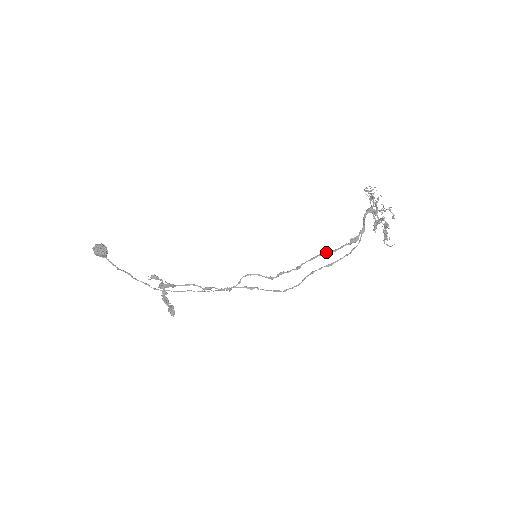
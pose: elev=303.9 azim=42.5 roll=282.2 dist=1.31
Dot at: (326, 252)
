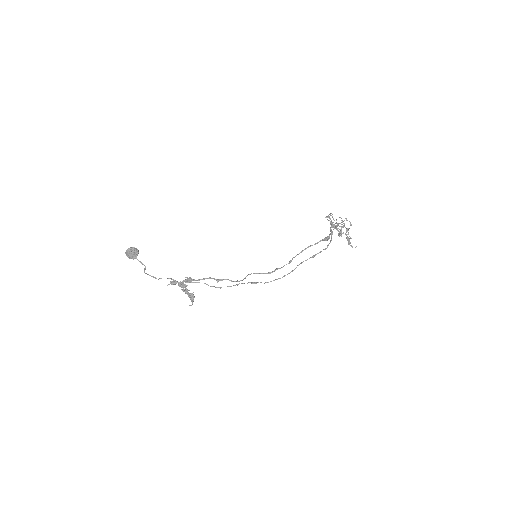
Dot at: occluded
